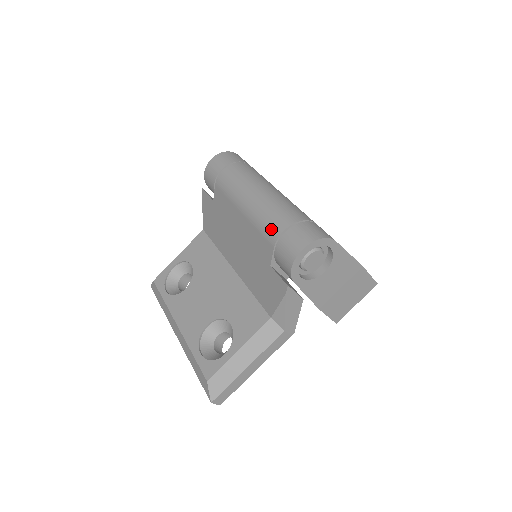
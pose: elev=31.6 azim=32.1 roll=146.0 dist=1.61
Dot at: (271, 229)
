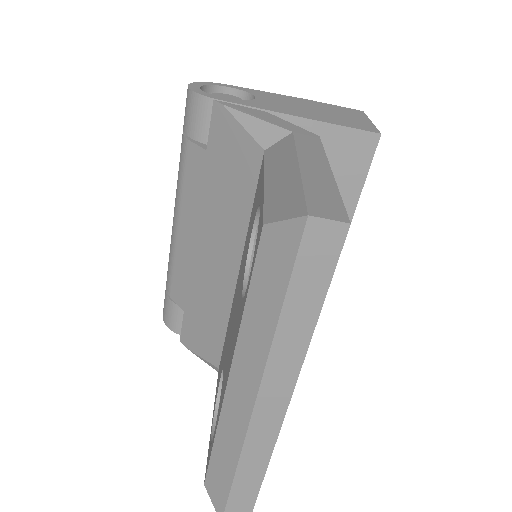
Dot at: (180, 153)
